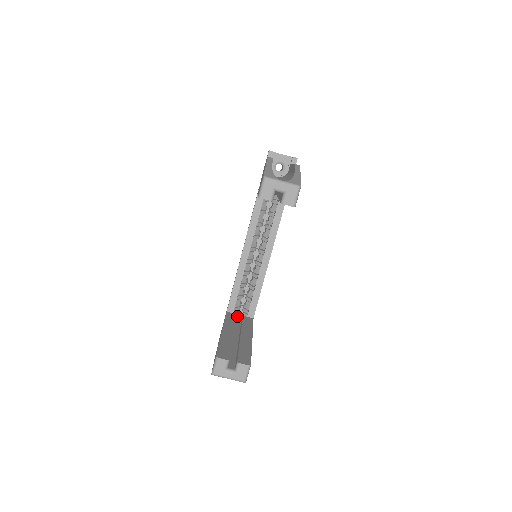
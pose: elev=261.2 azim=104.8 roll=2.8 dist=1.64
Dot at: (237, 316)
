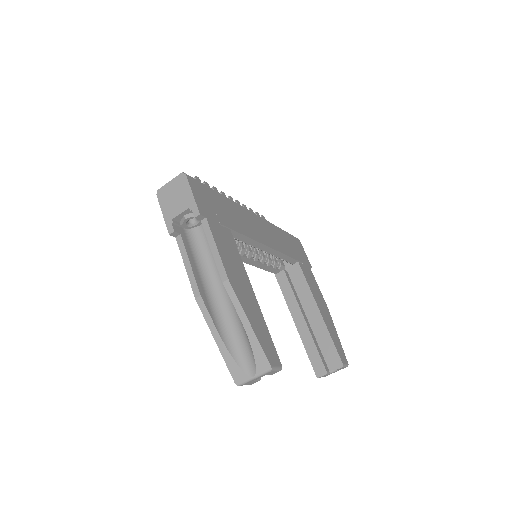
Dot at: occluded
